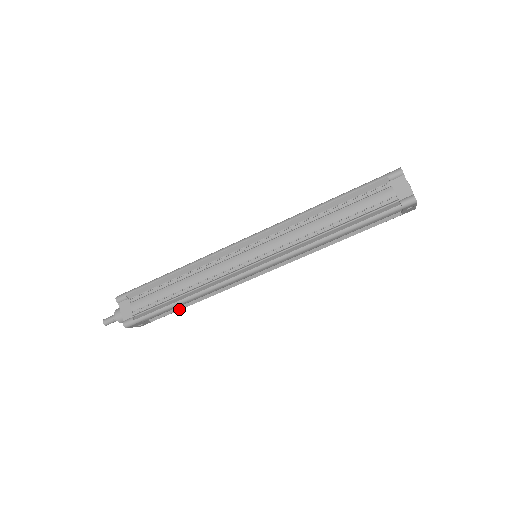
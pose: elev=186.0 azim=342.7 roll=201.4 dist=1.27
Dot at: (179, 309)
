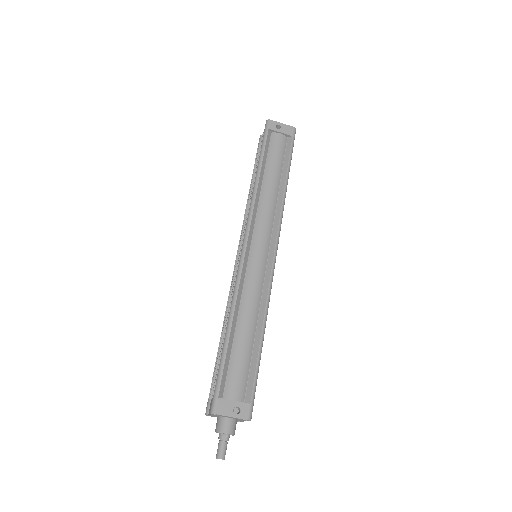
Dot at: (256, 359)
